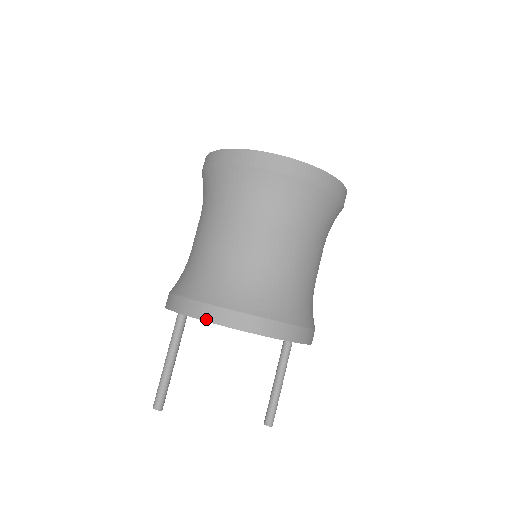
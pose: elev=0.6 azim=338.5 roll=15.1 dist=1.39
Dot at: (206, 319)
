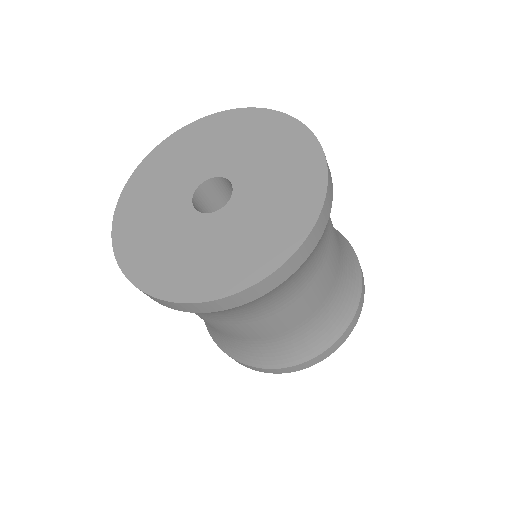
Dot at: occluded
